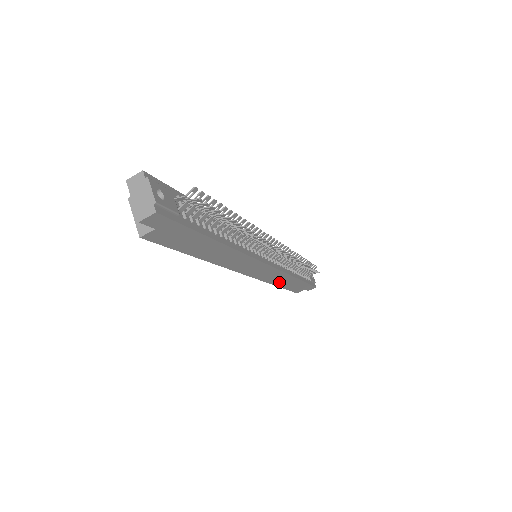
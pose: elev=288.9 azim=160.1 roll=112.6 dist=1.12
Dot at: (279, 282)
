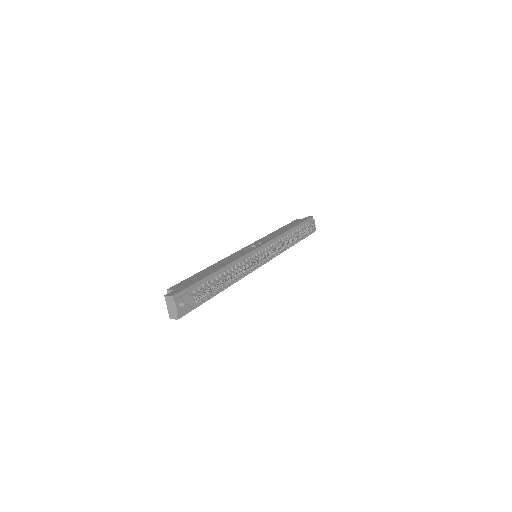
Dot at: occluded
